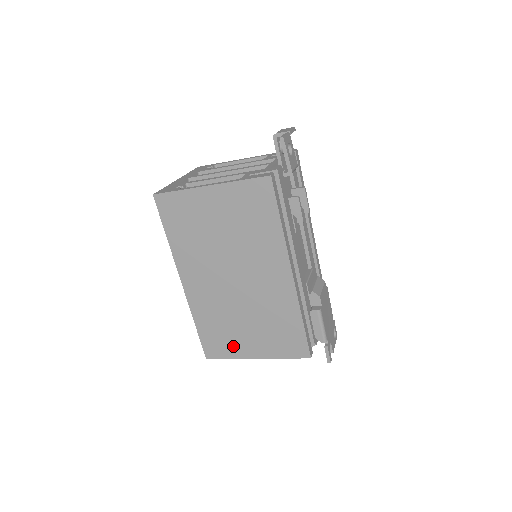
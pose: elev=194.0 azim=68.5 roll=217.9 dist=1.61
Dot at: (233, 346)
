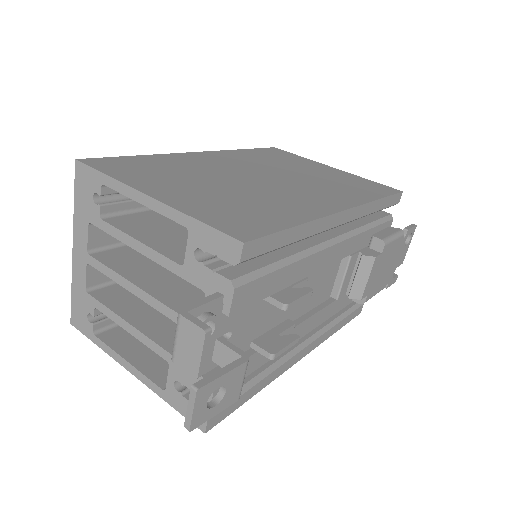
Dot at: occluded
